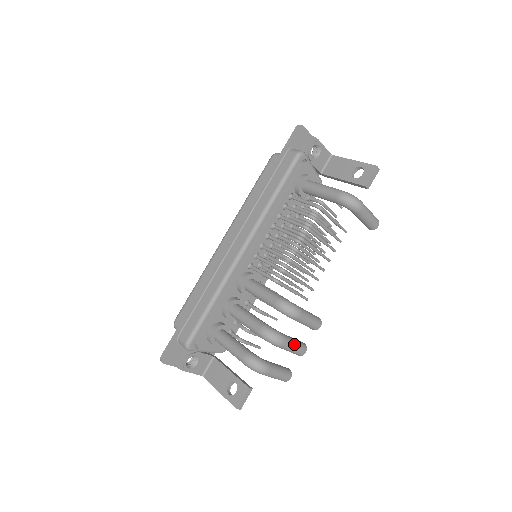
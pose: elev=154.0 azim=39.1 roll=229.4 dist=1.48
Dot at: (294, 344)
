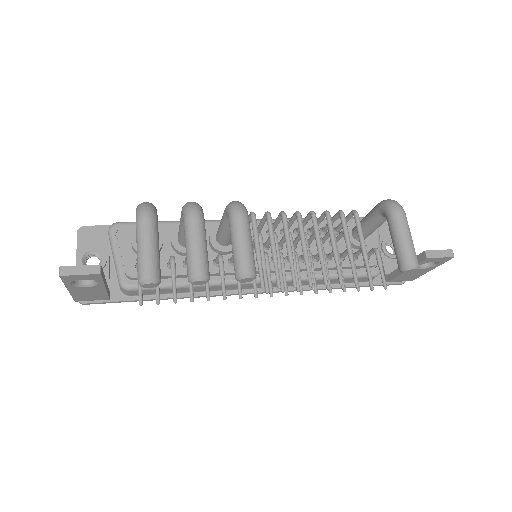
Dot at: (202, 241)
